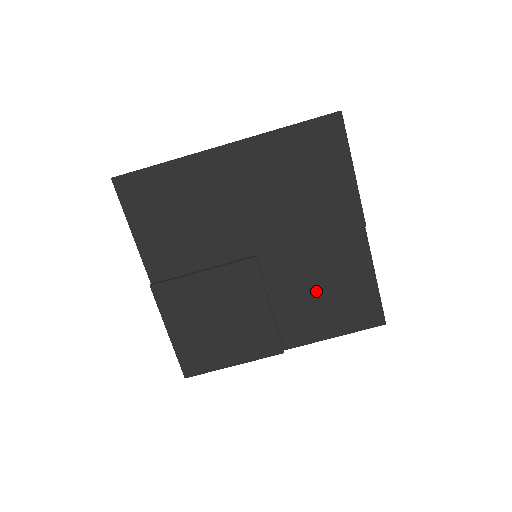
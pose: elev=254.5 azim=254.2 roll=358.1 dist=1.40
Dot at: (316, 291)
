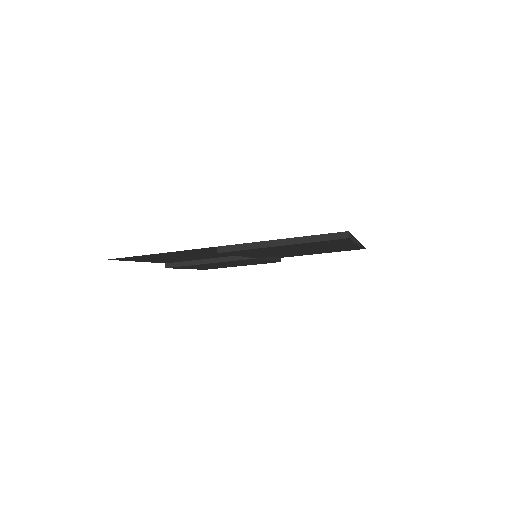
Dot at: occluded
